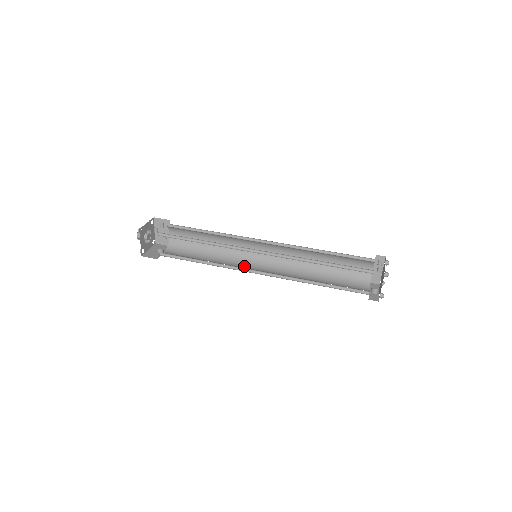
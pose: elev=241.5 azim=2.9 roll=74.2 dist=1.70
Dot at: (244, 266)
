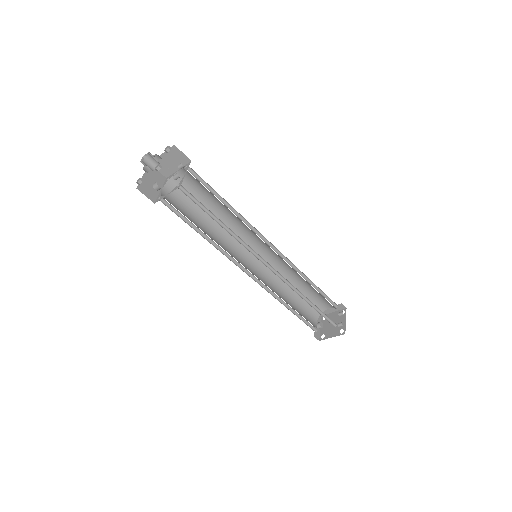
Dot at: (236, 254)
